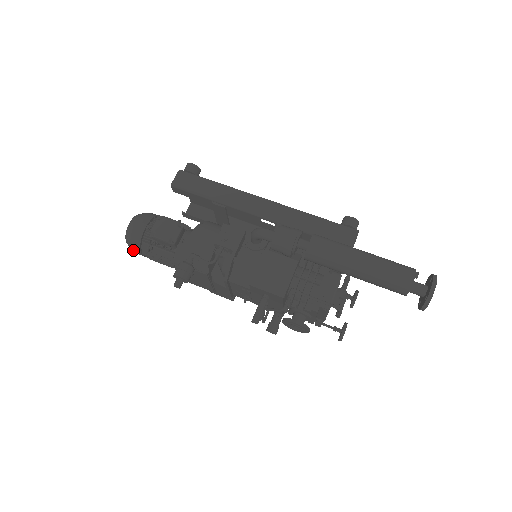
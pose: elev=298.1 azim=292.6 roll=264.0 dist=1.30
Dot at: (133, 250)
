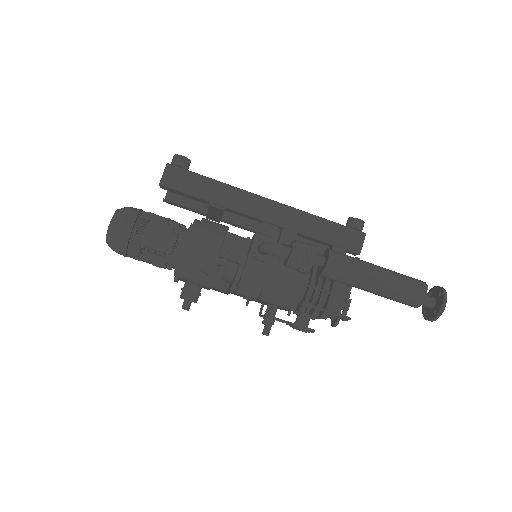
Dot at: (116, 252)
